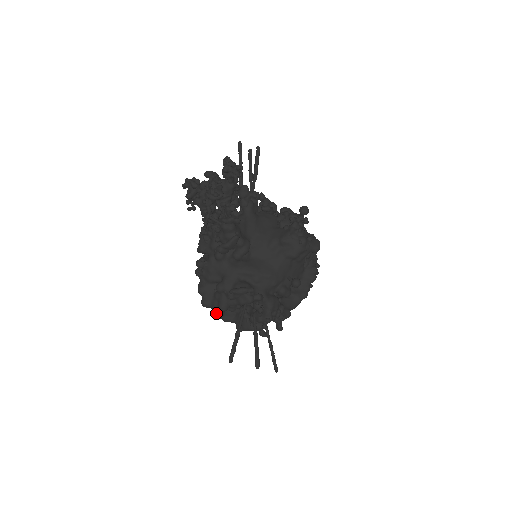
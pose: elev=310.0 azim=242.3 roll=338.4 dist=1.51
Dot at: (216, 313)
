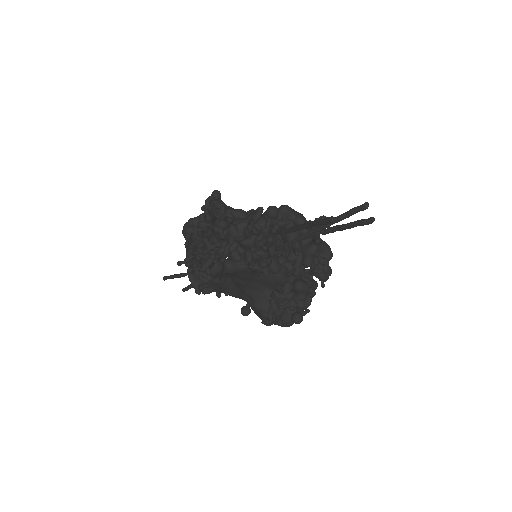
Dot at: occluded
